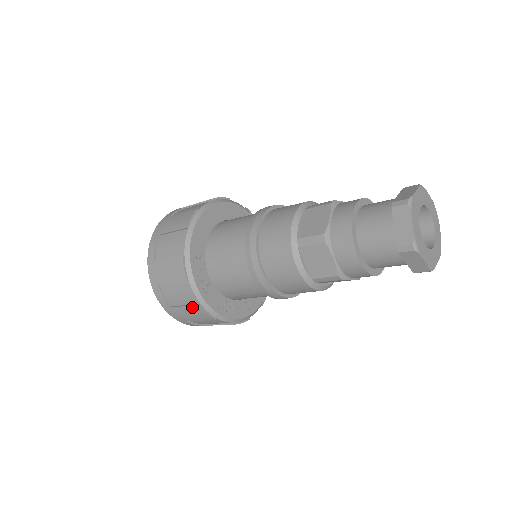
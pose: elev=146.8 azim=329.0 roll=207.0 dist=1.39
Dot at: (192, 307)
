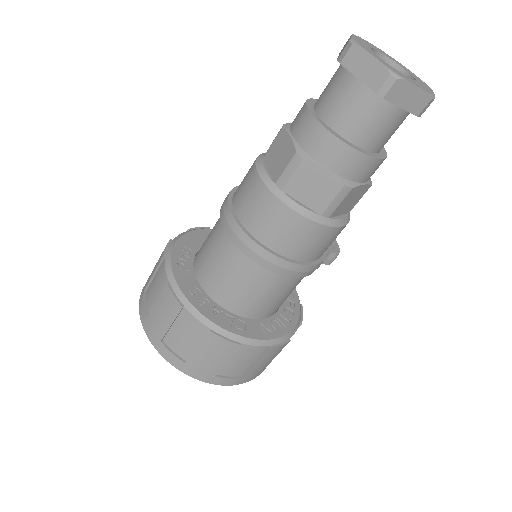
Dot at: (161, 293)
